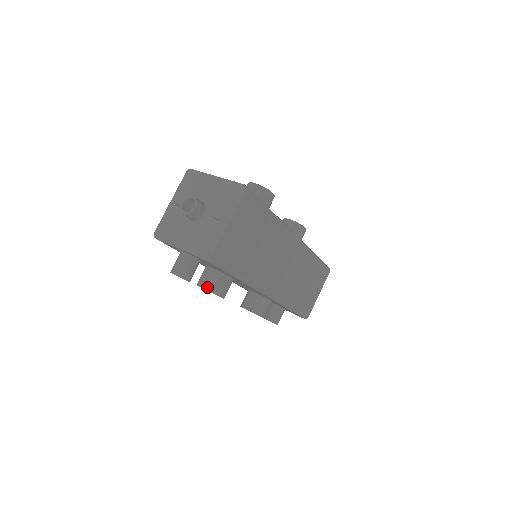
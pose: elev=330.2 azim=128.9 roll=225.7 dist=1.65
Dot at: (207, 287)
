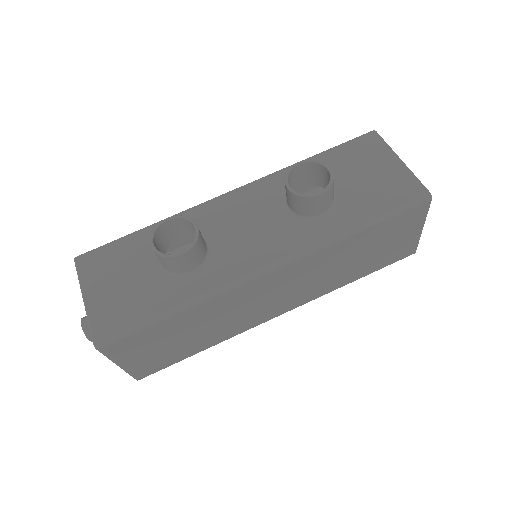
Dot at: occluded
